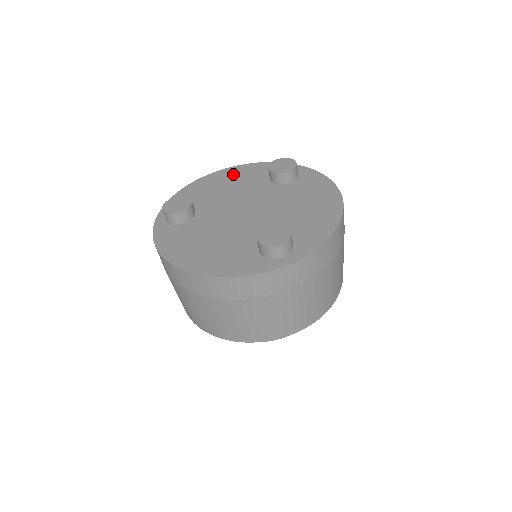
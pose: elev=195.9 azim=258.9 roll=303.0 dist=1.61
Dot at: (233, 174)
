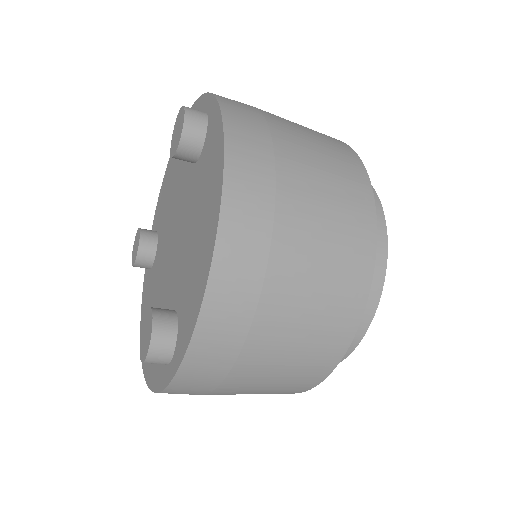
Dot at: occluded
